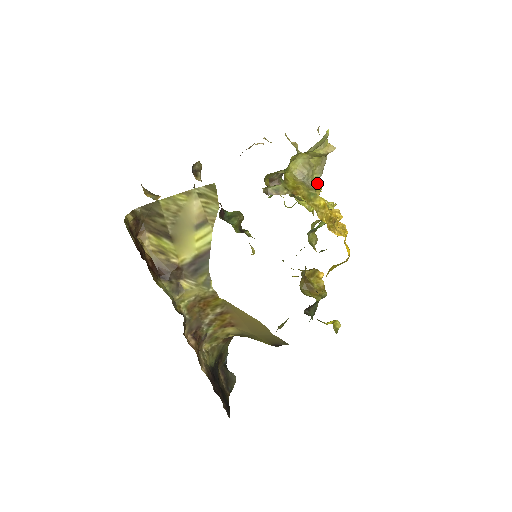
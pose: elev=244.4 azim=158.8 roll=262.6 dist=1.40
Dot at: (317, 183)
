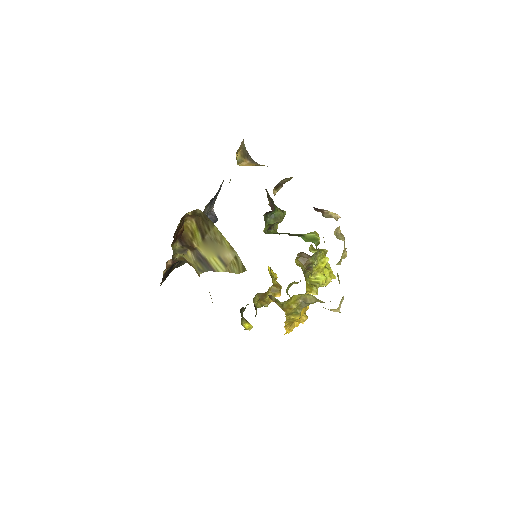
Dot at: occluded
